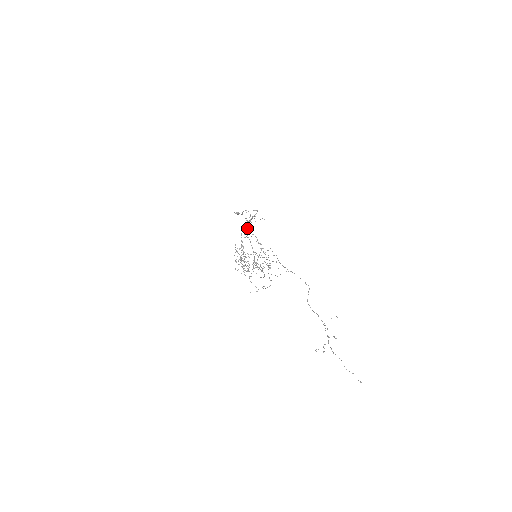
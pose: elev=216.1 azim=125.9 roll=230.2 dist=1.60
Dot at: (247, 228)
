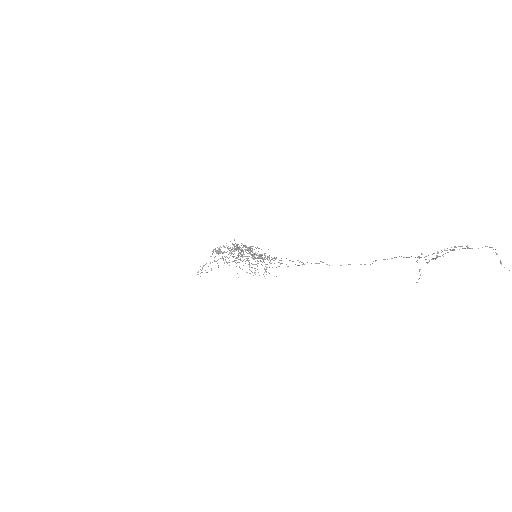
Dot at: occluded
